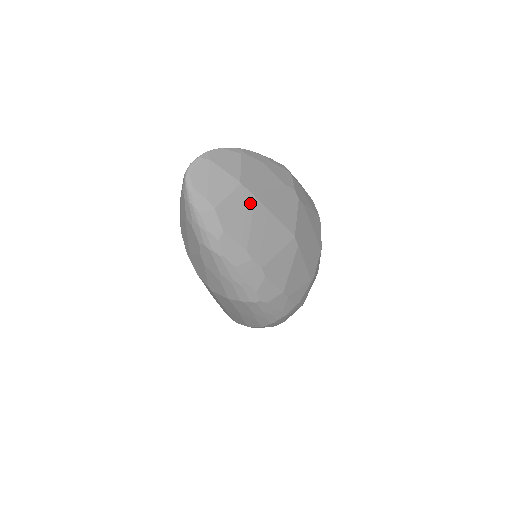
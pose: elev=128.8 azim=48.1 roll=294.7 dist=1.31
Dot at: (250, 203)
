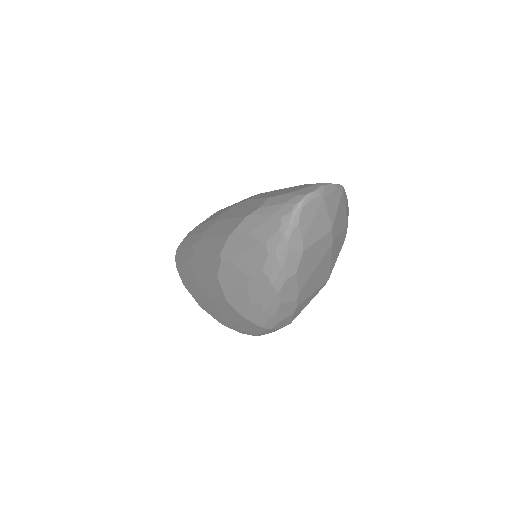
Dot at: (326, 249)
